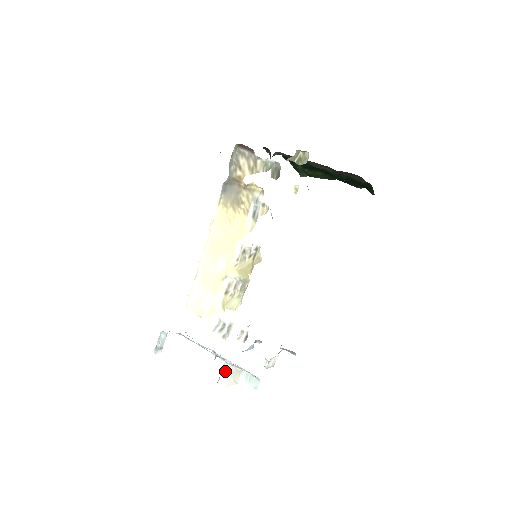
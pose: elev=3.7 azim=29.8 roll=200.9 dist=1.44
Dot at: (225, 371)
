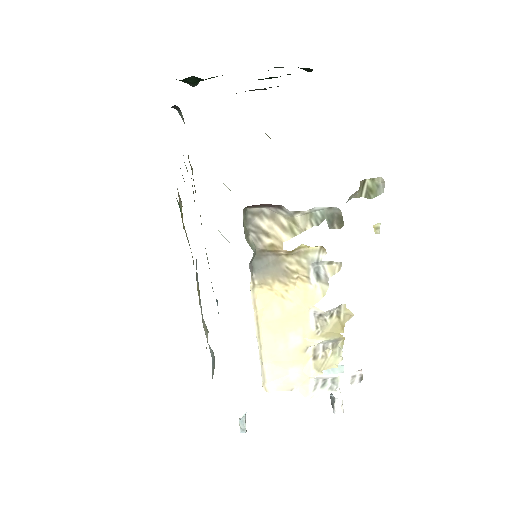
Dot at: (339, 404)
